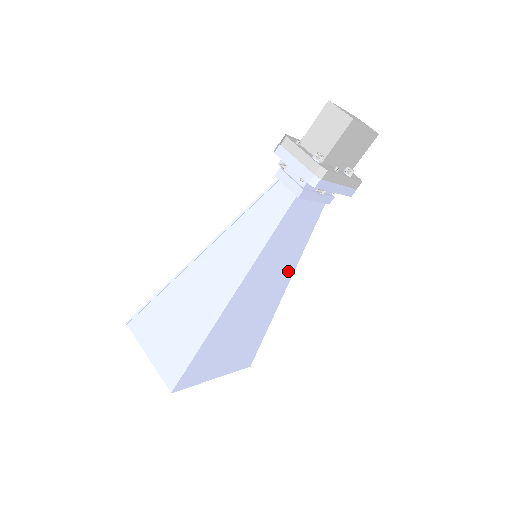
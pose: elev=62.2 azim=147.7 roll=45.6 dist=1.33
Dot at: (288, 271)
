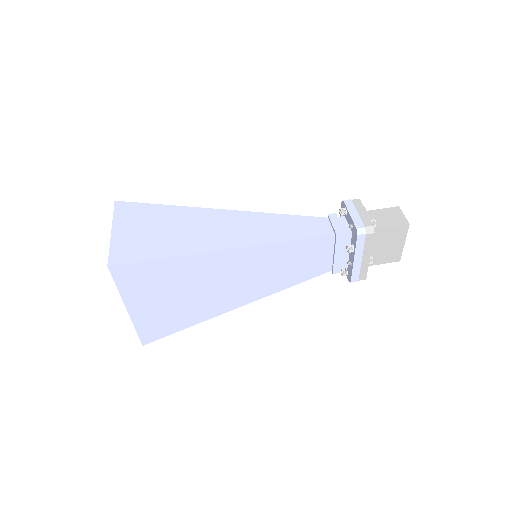
Dot at: (262, 291)
